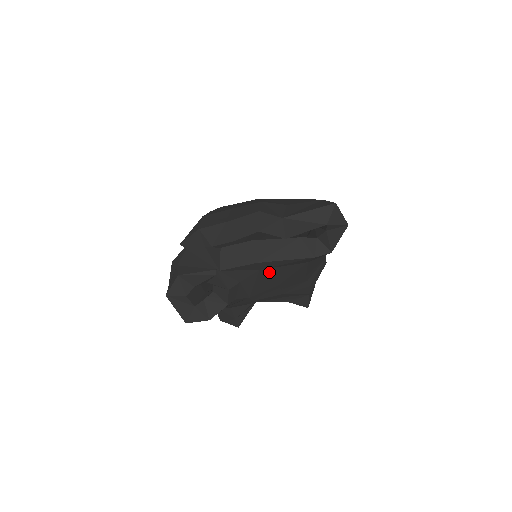
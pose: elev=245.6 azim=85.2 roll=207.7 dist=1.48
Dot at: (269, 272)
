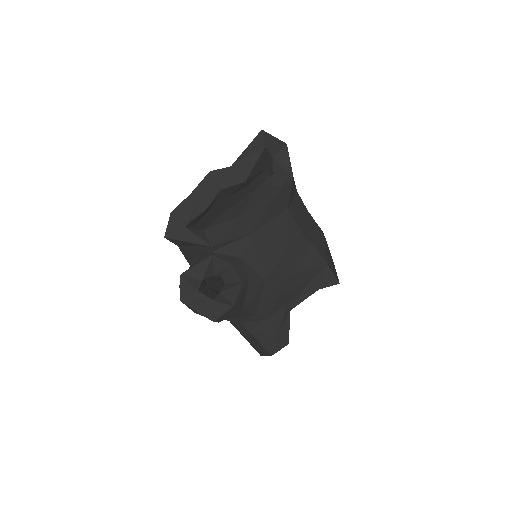
Dot at: (261, 236)
